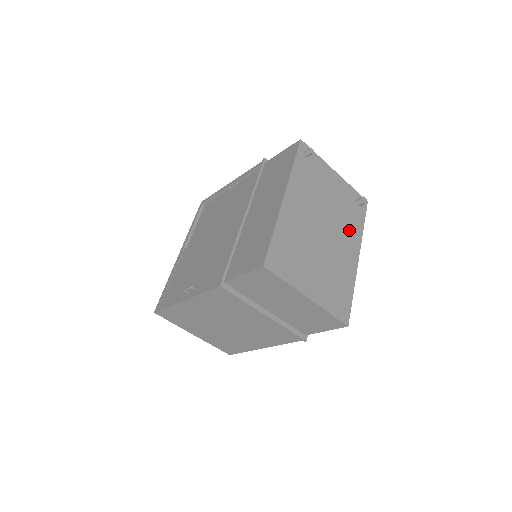
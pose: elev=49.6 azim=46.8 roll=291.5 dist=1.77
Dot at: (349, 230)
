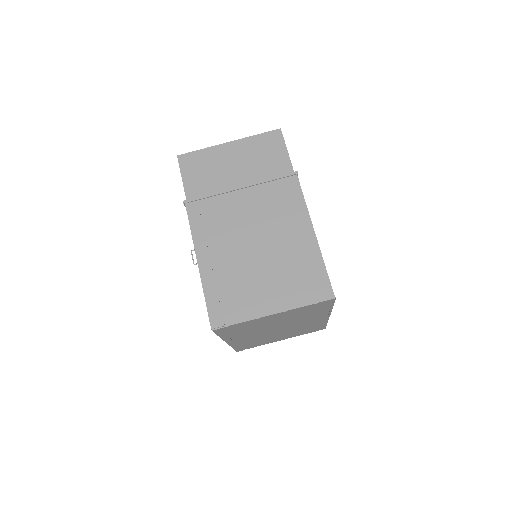
Dot at: occluded
